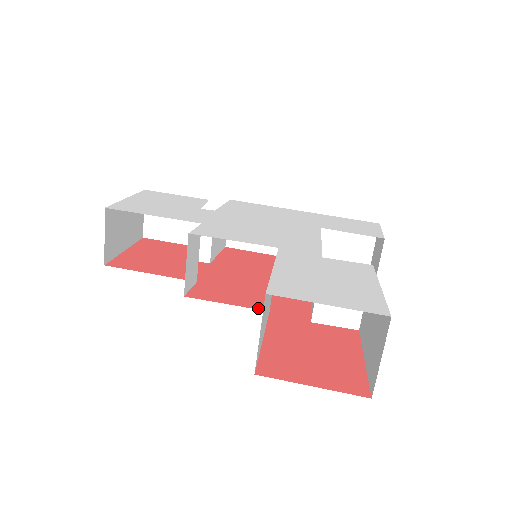
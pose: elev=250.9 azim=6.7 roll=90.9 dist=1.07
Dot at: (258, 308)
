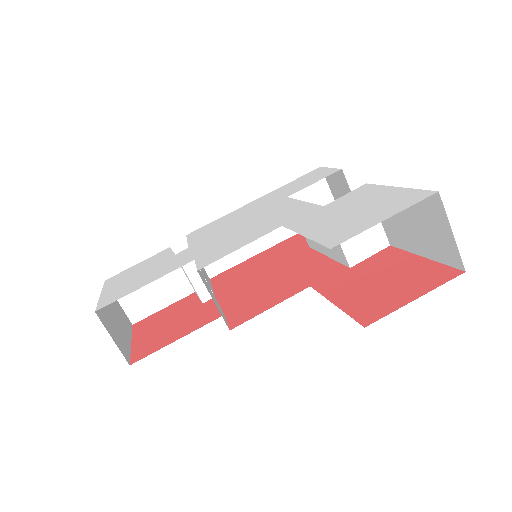
Dot at: (298, 291)
